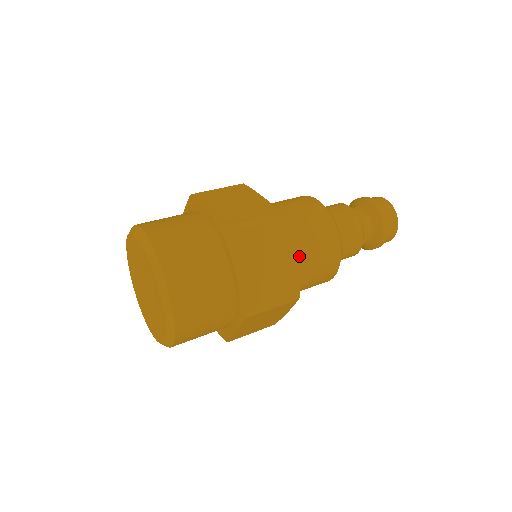
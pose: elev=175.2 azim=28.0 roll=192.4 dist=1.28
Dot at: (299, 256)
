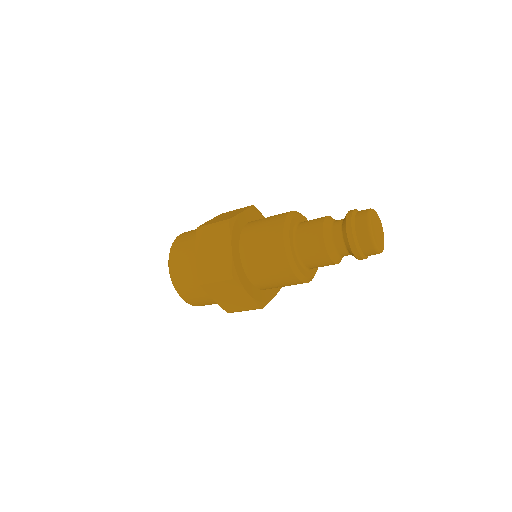
Dot at: (250, 251)
